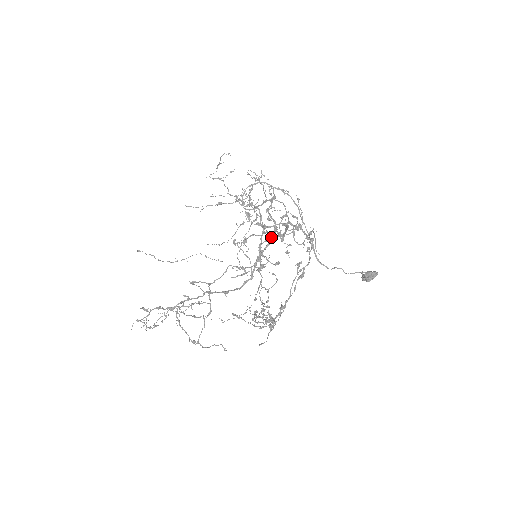
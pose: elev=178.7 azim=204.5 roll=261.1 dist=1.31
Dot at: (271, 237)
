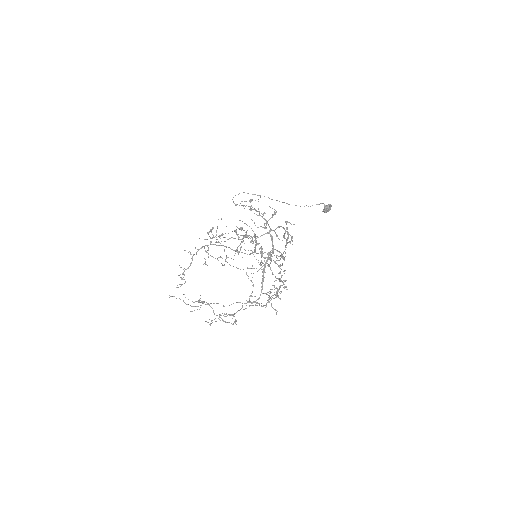
Dot at: occluded
